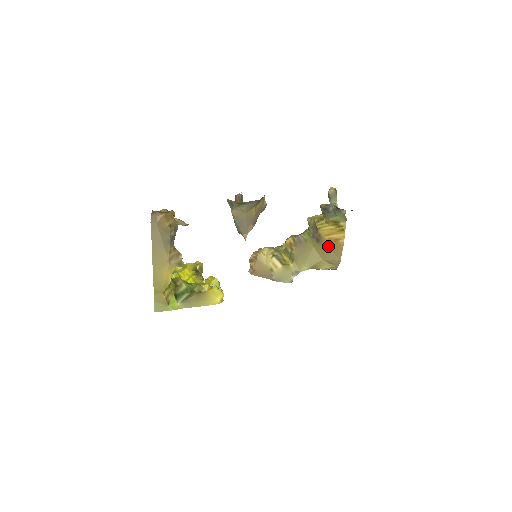
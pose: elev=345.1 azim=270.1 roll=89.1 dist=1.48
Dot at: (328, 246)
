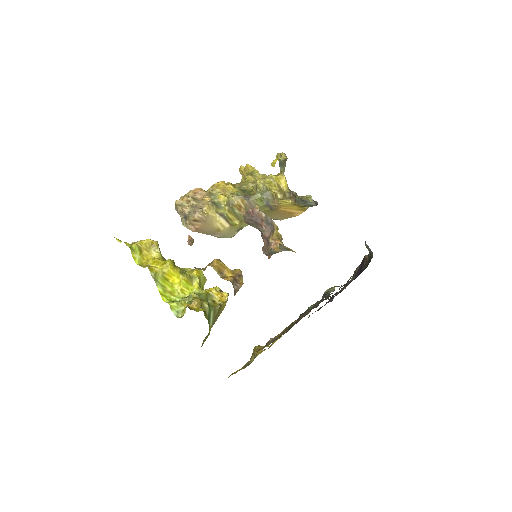
Dot at: (278, 213)
